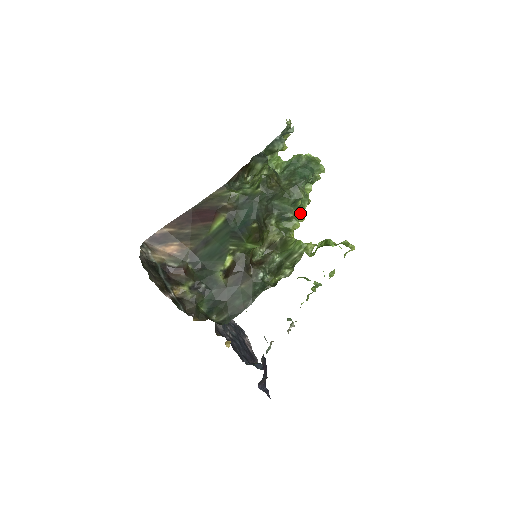
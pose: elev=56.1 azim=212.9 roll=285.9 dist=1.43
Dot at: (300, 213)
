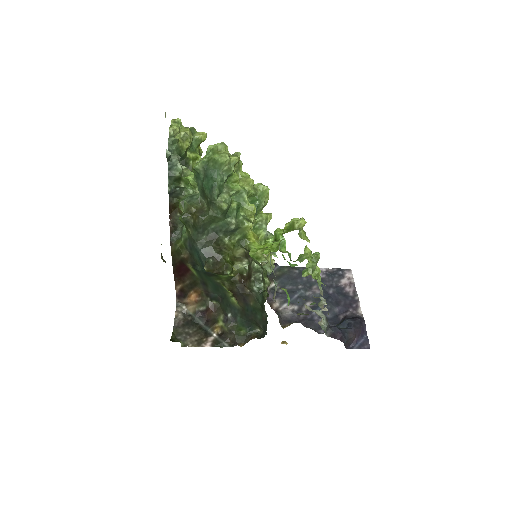
Dot at: (246, 209)
